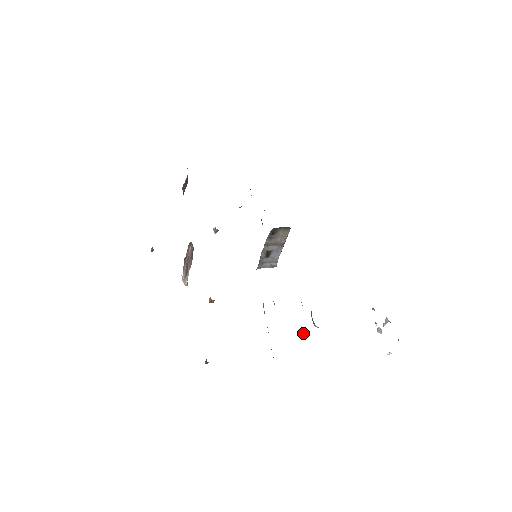
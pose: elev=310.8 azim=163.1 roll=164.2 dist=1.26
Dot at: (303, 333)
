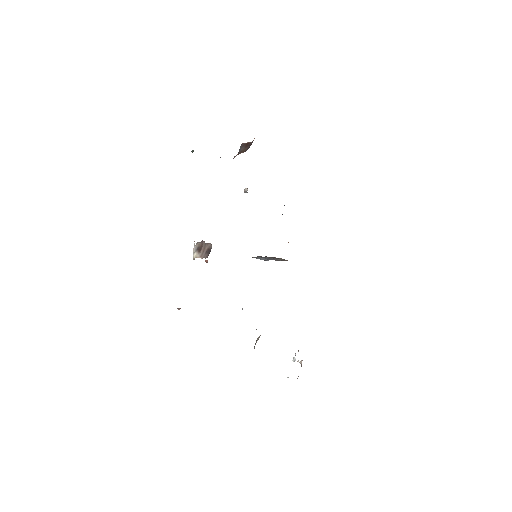
Dot at: occluded
